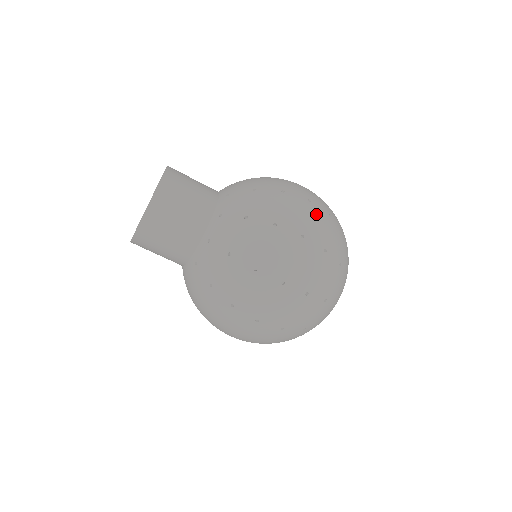
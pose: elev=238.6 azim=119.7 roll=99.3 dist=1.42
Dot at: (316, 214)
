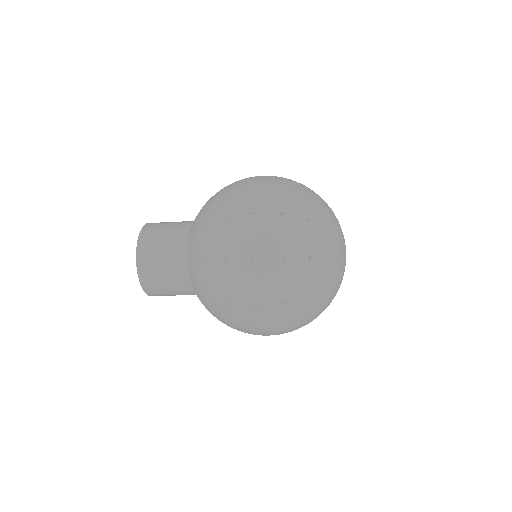
Dot at: (267, 316)
